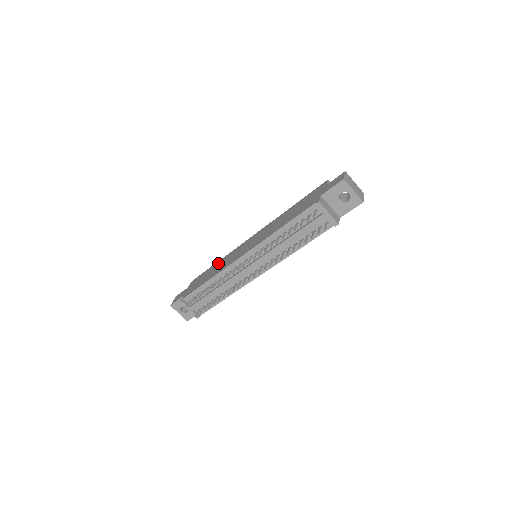
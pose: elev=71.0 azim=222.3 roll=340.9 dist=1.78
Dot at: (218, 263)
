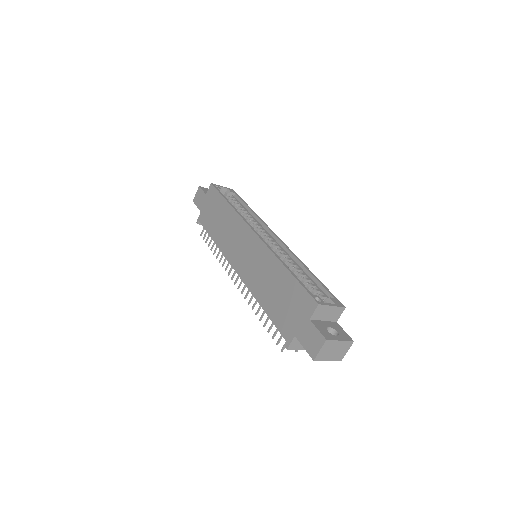
Dot at: (227, 213)
